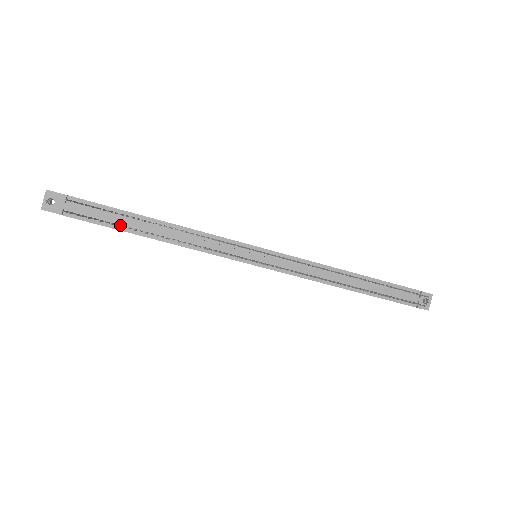
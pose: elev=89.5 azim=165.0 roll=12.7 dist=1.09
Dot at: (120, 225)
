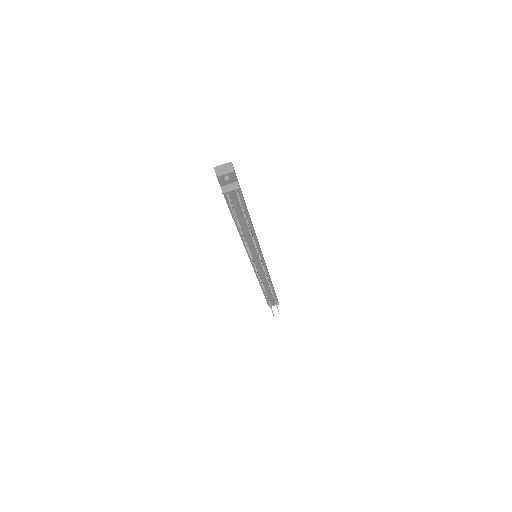
Dot at: (236, 215)
